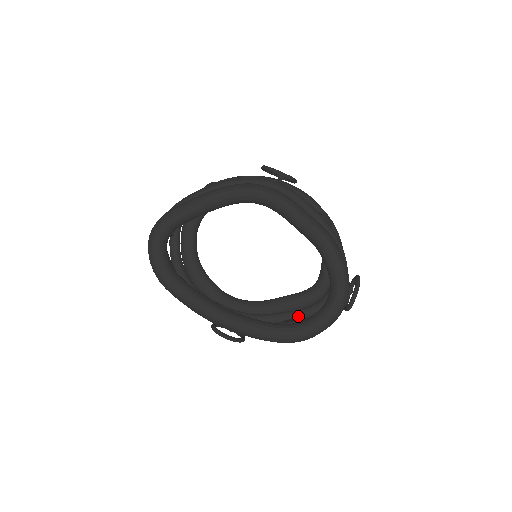
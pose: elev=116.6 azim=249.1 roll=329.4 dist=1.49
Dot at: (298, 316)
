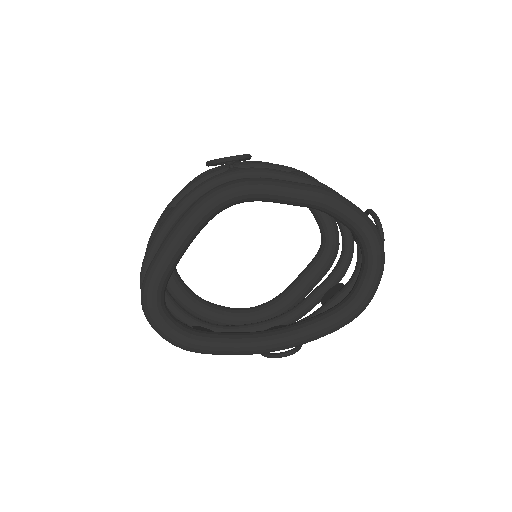
Dot at: (331, 285)
